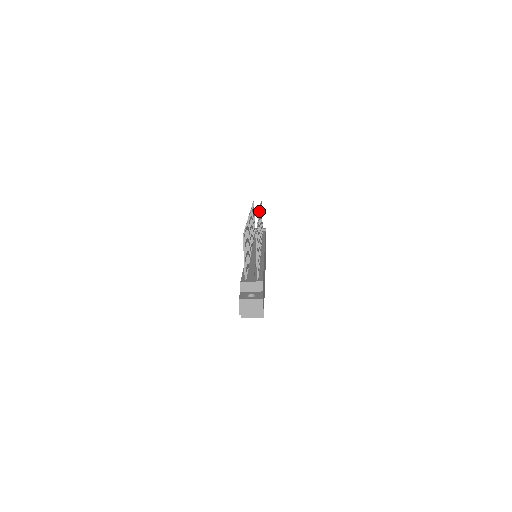
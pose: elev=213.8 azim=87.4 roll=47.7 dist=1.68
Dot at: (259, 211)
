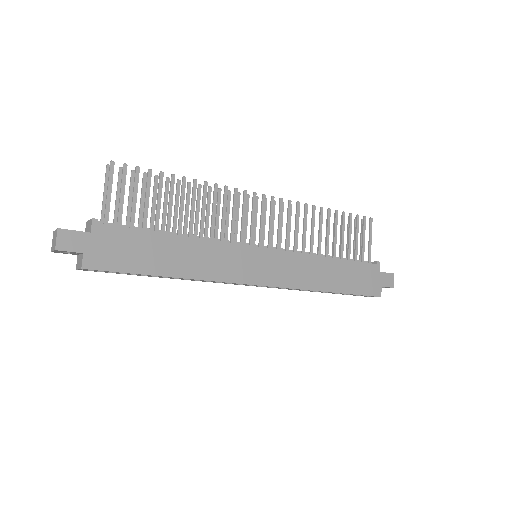
Dot at: occluded
